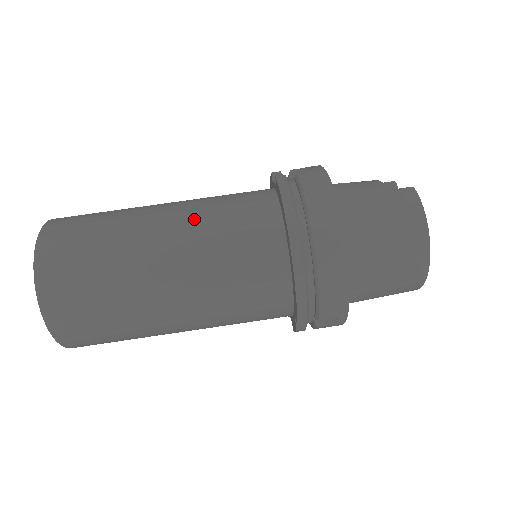
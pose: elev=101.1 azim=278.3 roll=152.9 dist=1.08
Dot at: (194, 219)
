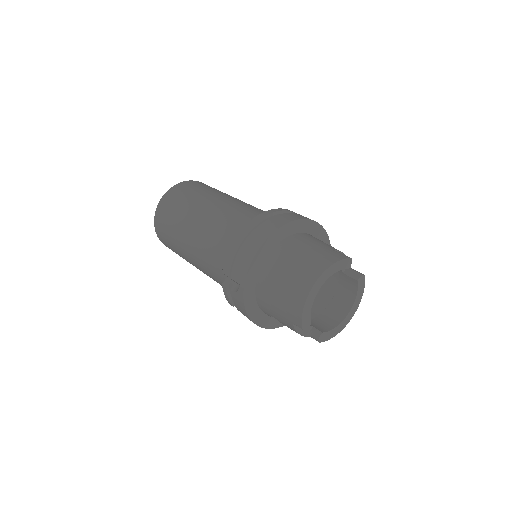
Dot at: (242, 203)
